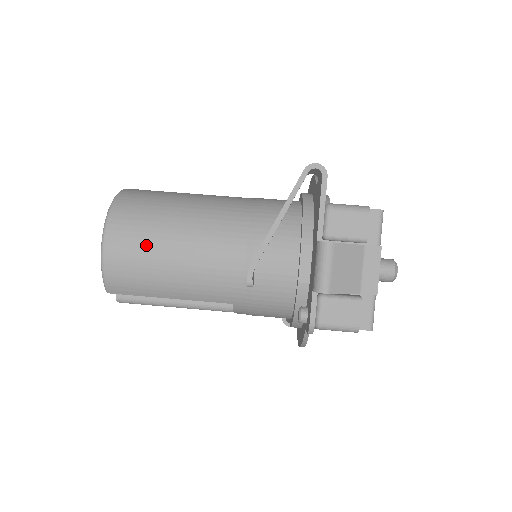
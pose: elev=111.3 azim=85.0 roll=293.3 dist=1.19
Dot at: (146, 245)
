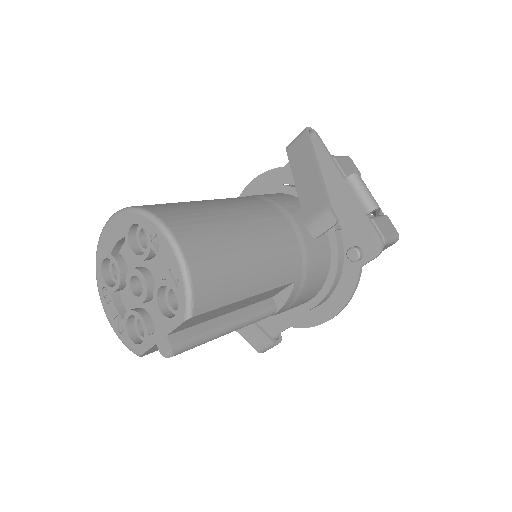
Dot at: (217, 233)
